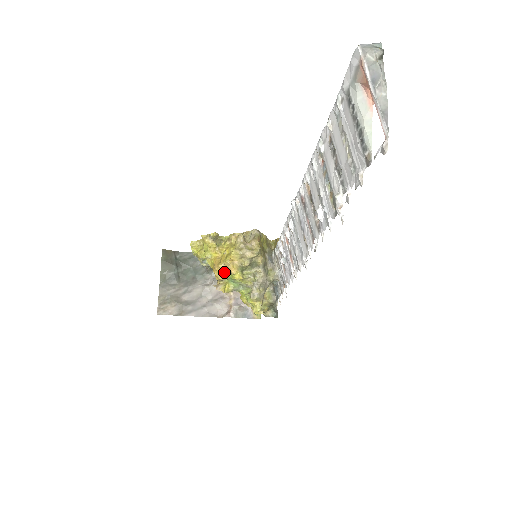
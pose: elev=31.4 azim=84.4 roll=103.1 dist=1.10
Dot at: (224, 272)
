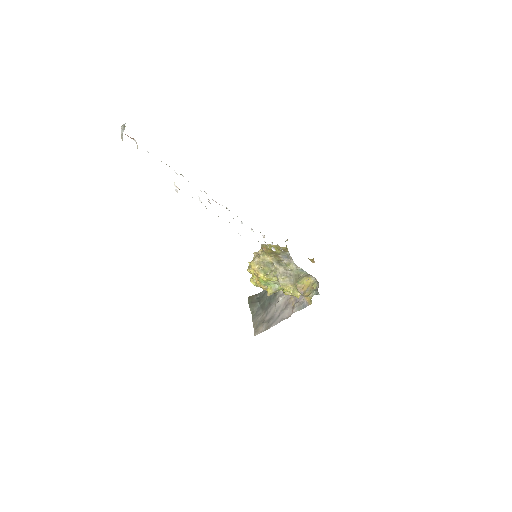
Dot at: (259, 281)
